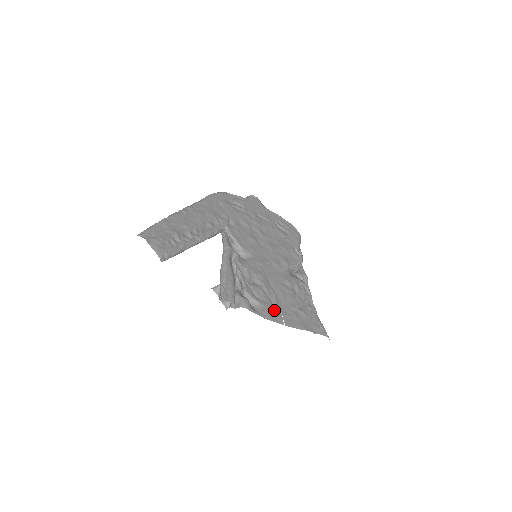
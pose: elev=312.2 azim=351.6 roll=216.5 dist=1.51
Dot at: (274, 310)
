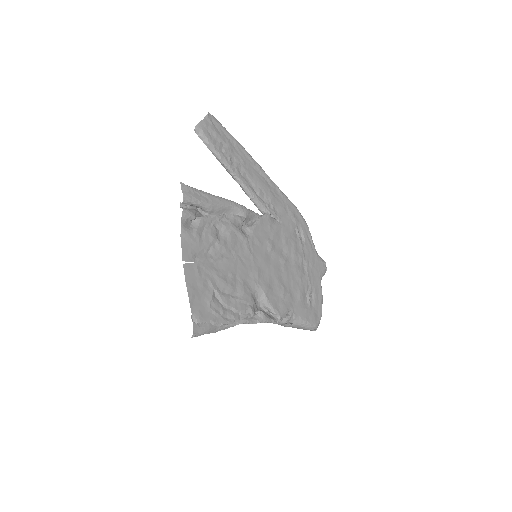
Dot at: (197, 252)
